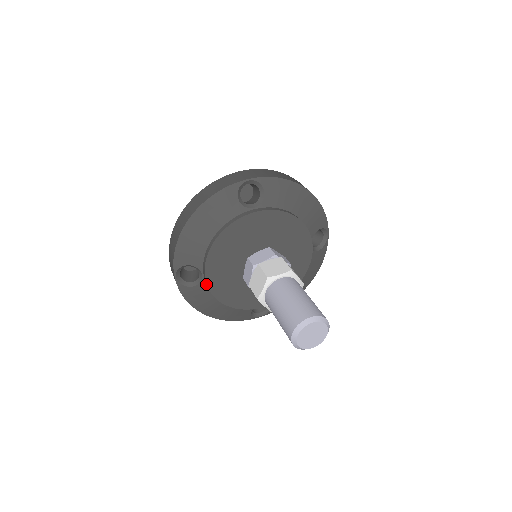
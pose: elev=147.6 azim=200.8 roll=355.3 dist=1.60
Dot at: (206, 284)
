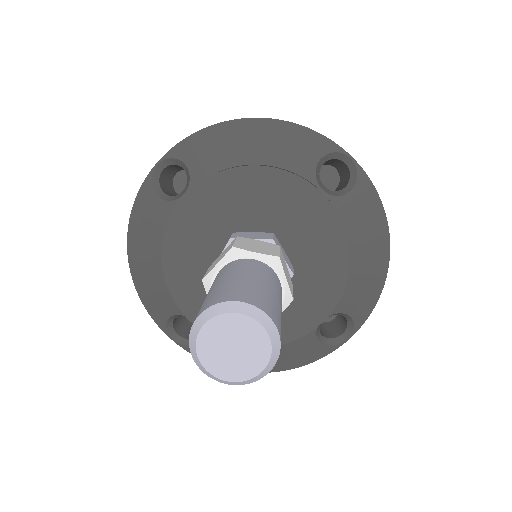
Dot at: occluded
